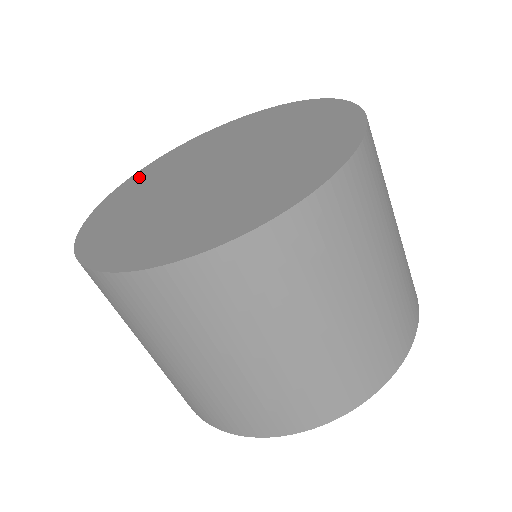
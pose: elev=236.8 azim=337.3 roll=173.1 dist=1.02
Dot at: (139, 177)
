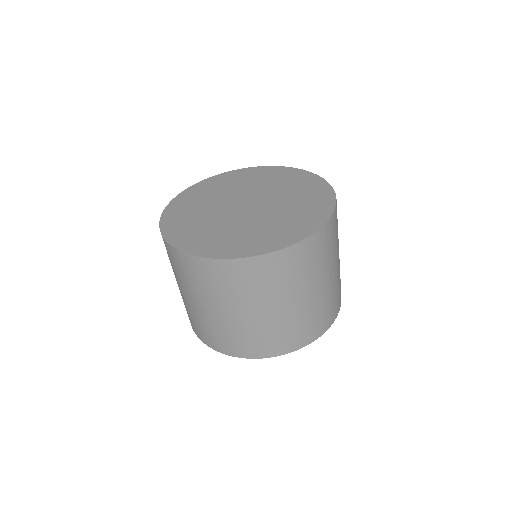
Dot at: (227, 177)
